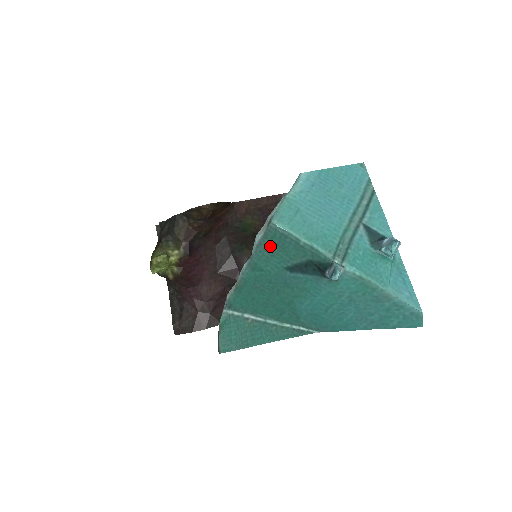
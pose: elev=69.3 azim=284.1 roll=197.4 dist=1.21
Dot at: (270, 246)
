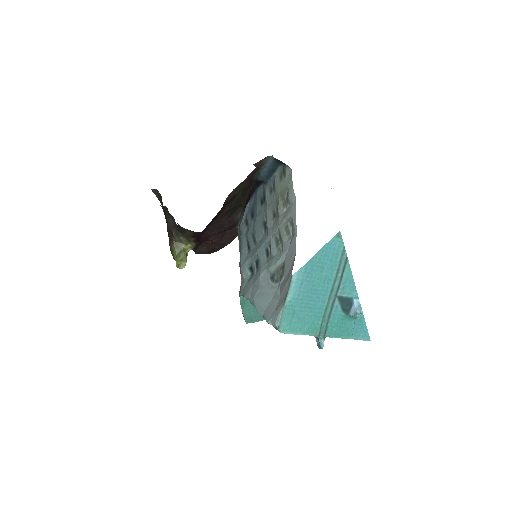
Dot at: occluded
